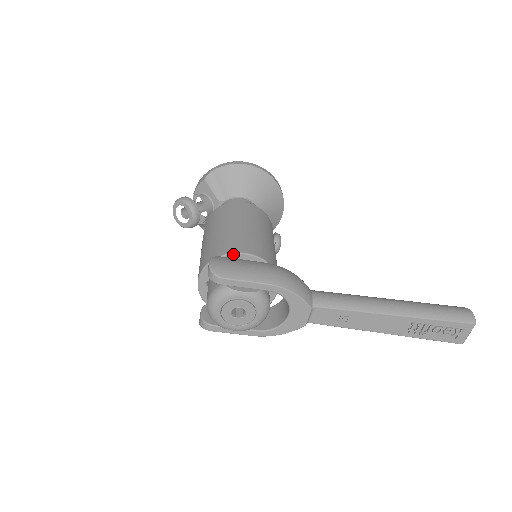
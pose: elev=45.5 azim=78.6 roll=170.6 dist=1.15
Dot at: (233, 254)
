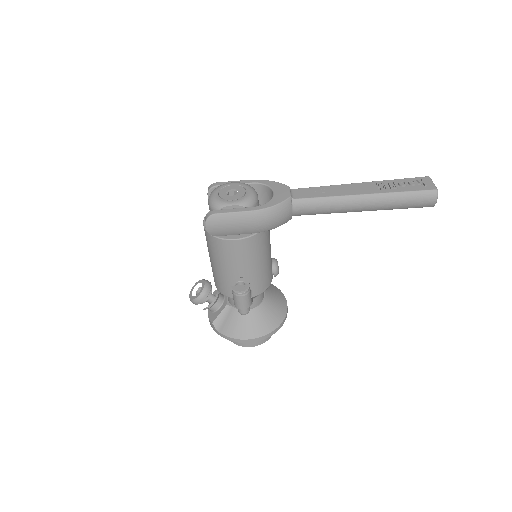
Dot at: occluded
